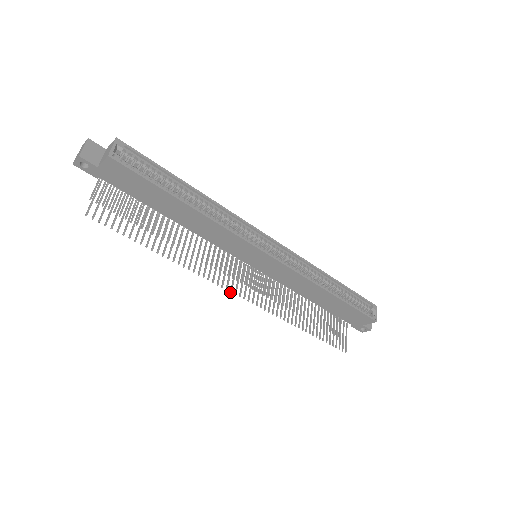
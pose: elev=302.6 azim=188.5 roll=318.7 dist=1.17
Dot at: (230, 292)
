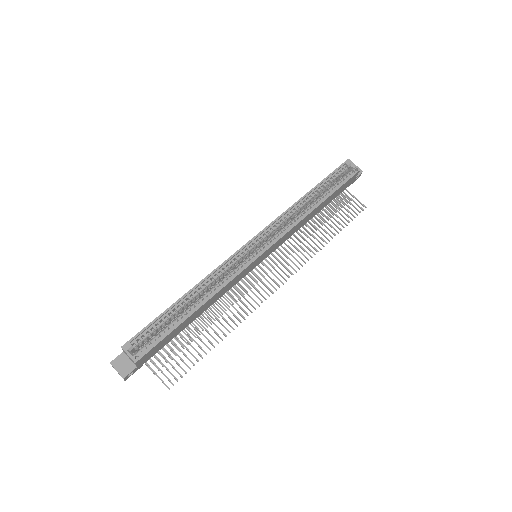
Dot at: occluded
